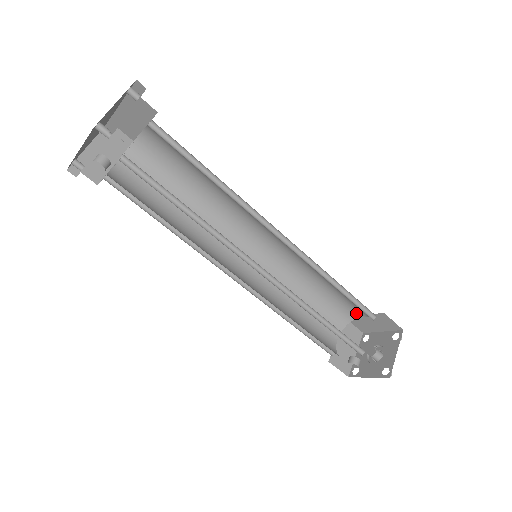
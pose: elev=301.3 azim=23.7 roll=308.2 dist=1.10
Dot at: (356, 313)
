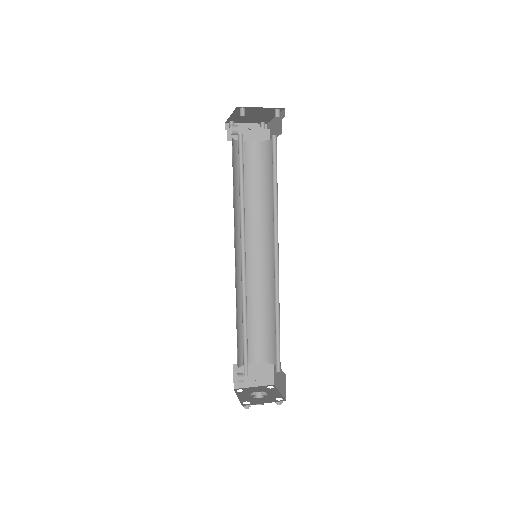
Dot at: occluded
